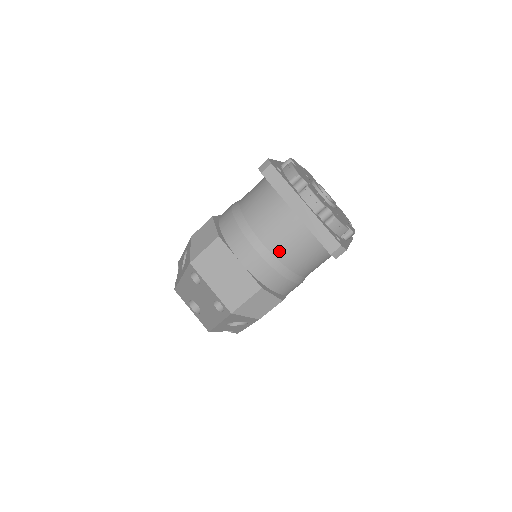
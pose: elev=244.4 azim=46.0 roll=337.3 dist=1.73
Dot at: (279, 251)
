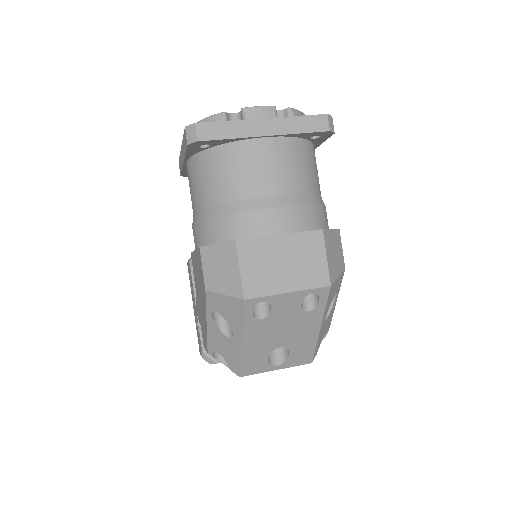
Dot at: (292, 185)
